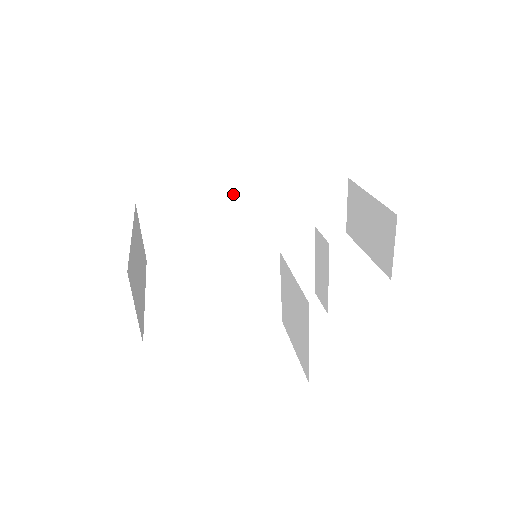
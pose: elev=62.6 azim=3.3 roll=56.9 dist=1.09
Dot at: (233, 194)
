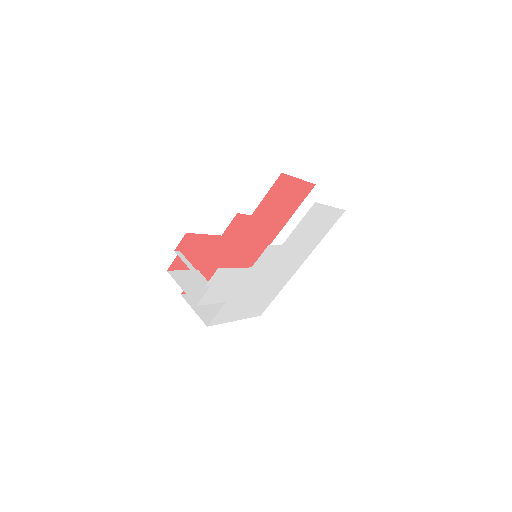
Dot at: occluded
